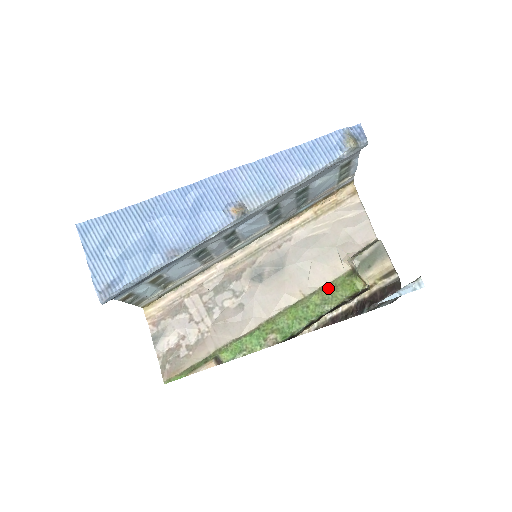
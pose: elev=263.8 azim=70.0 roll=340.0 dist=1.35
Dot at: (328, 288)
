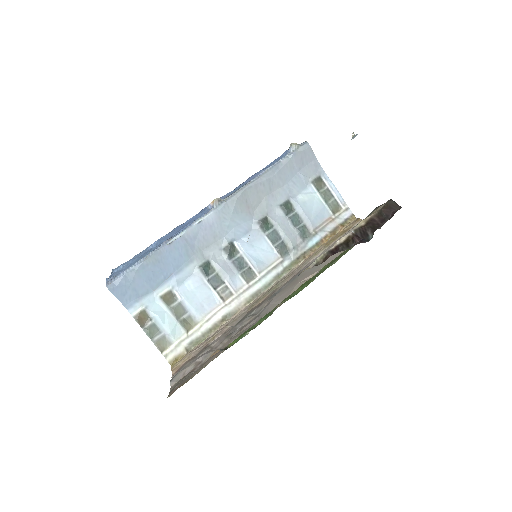
Dot at: (337, 257)
